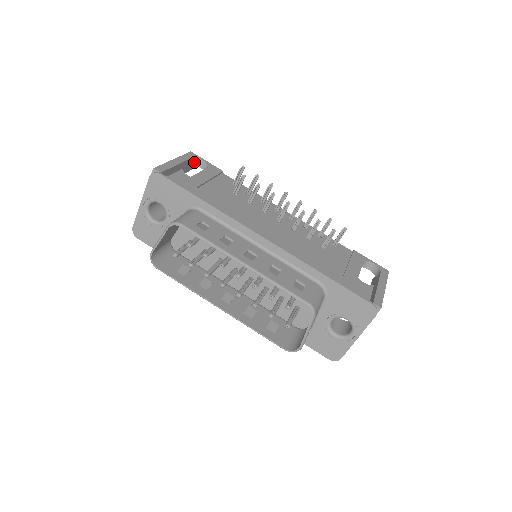
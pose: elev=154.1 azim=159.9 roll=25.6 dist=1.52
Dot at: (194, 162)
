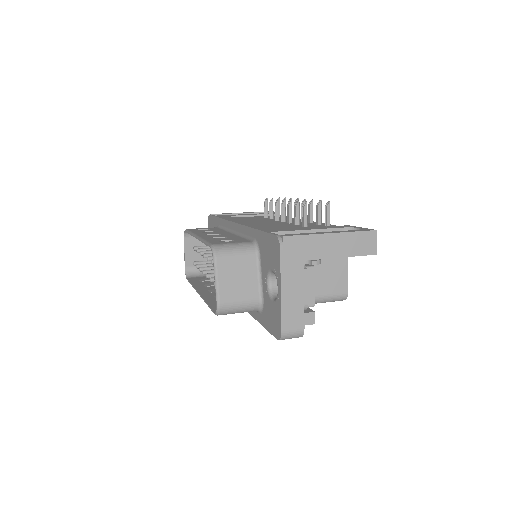
Dot at: occluded
